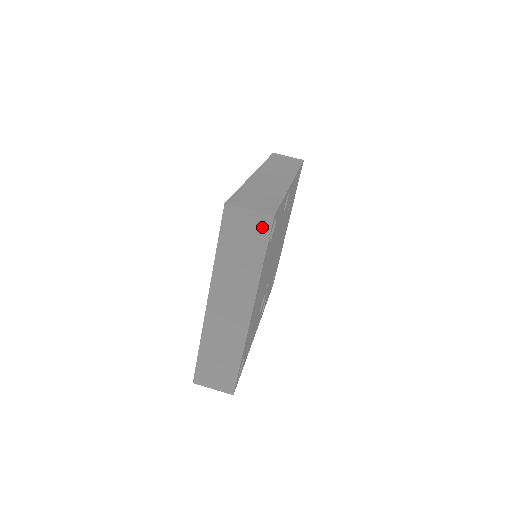
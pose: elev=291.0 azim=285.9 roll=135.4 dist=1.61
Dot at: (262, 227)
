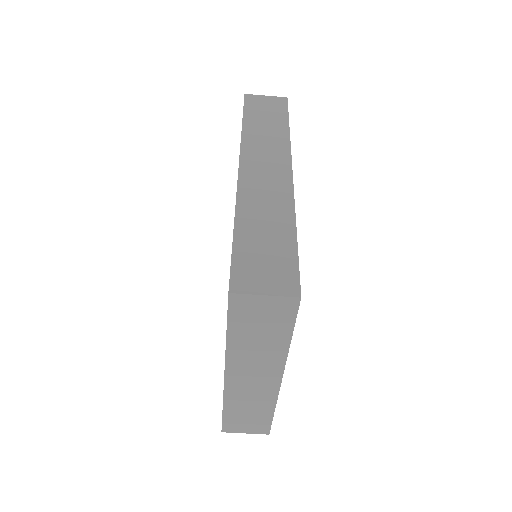
Dot at: (285, 309)
